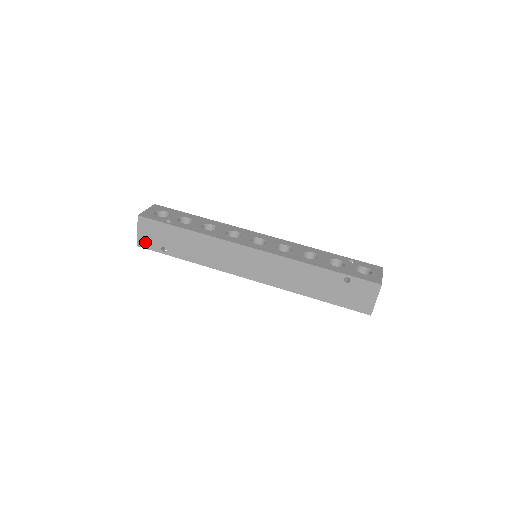
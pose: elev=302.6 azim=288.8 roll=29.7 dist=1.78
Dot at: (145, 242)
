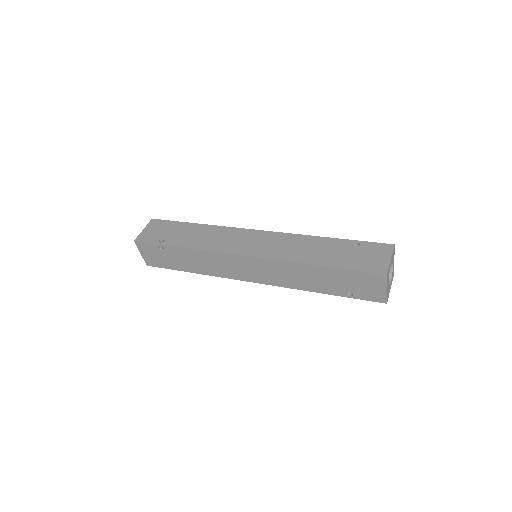
Dot at: (145, 237)
